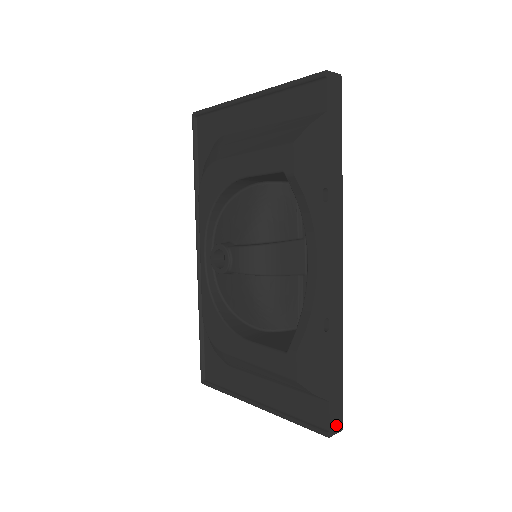
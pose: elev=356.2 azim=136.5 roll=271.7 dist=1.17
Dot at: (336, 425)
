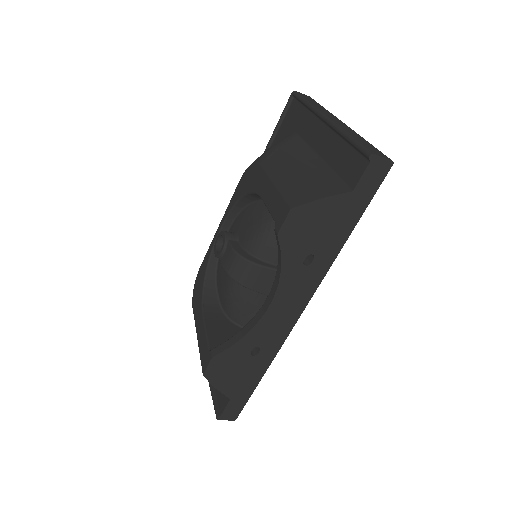
Dot at: (229, 415)
